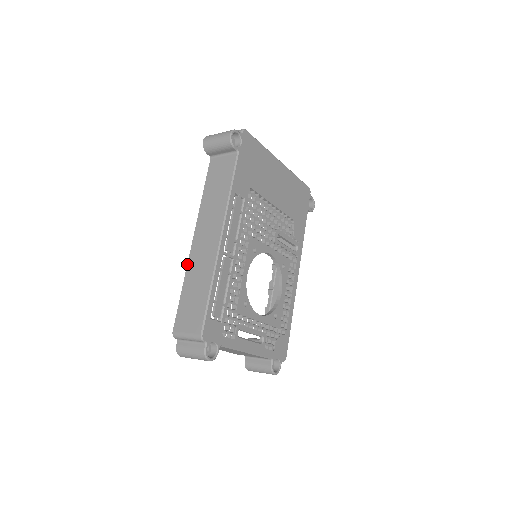
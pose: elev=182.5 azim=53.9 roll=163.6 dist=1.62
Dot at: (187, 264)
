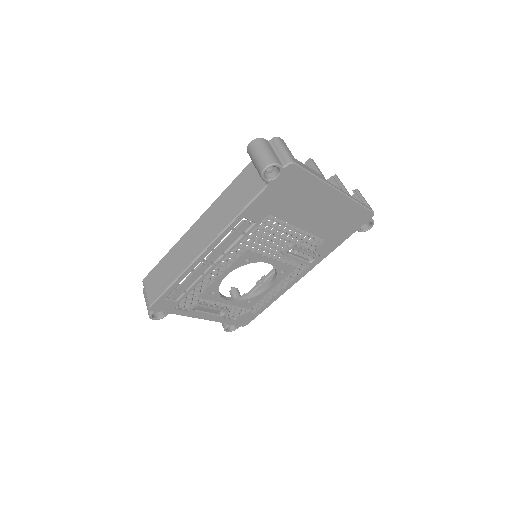
Dot at: occluded
